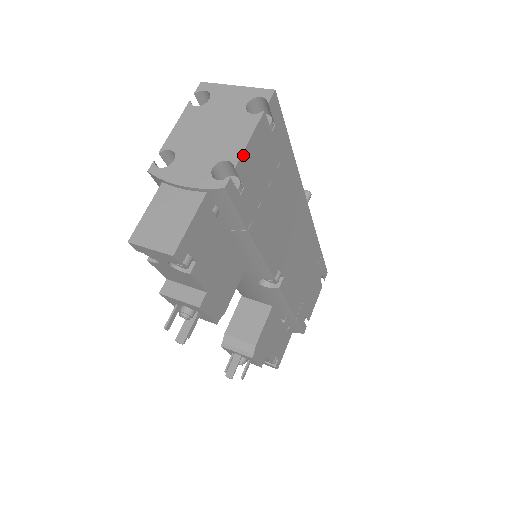
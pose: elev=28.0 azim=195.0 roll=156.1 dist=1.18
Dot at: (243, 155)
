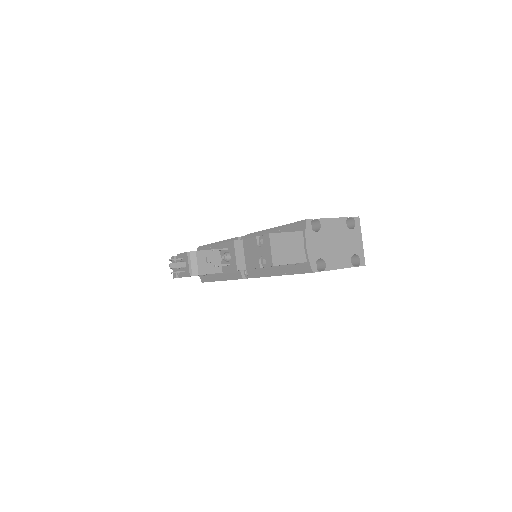
Dot at: occluded
